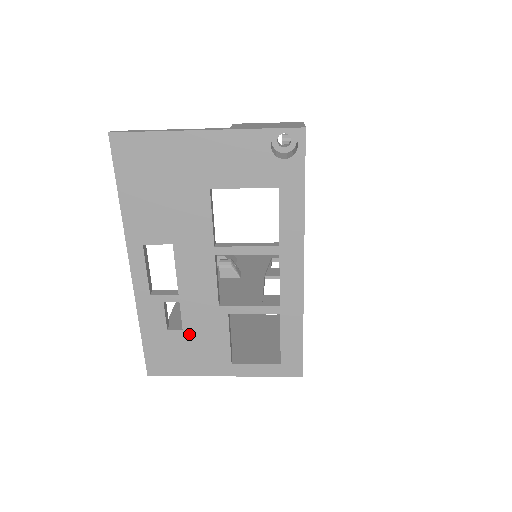
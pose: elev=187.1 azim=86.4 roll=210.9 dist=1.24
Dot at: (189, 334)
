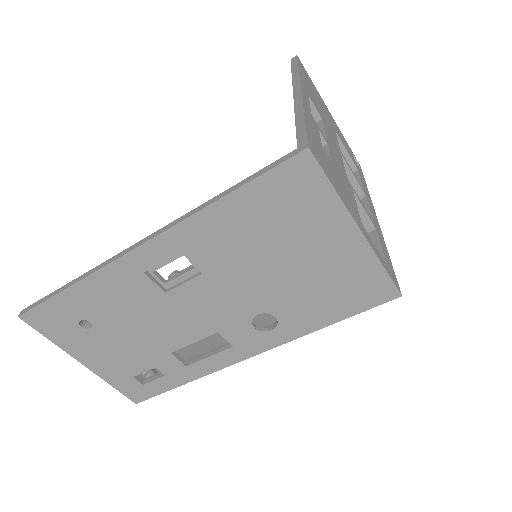
Dot at: (335, 168)
